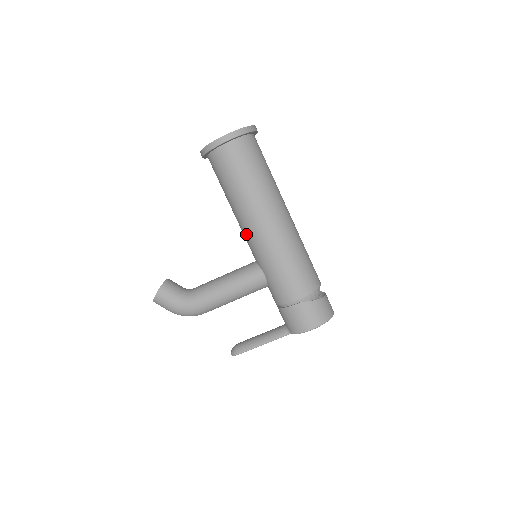
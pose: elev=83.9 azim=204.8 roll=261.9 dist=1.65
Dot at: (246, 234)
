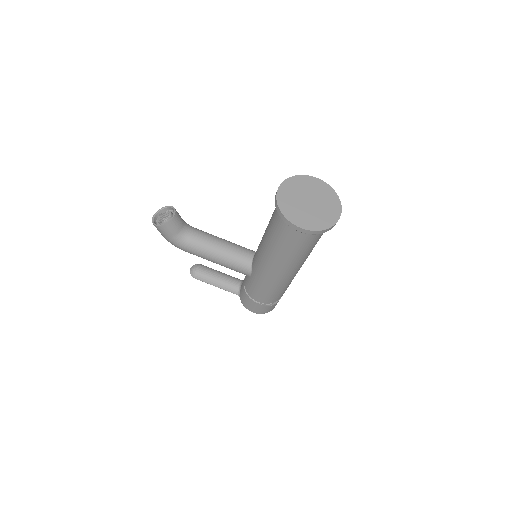
Dot at: (260, 257)
